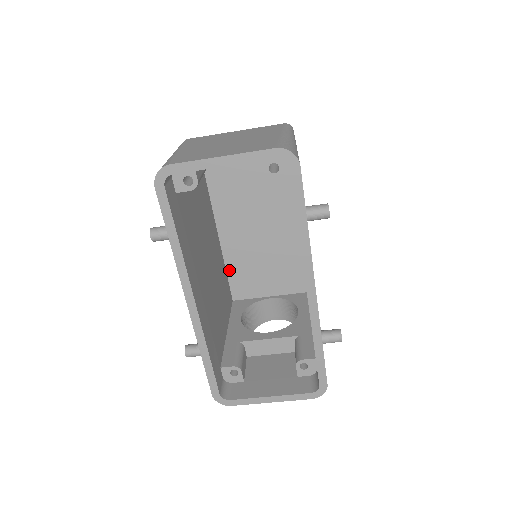
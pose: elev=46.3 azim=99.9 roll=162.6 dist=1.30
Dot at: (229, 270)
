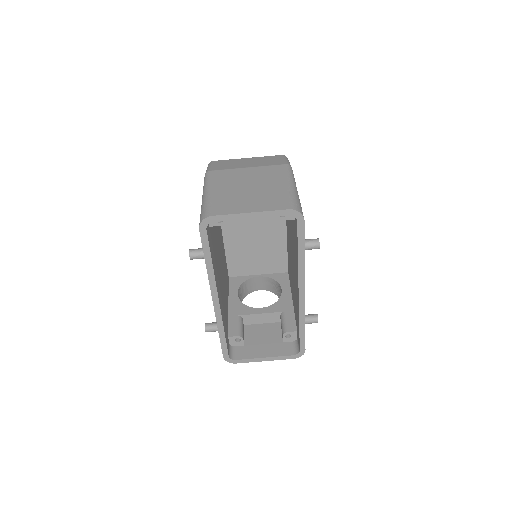
Dot at: (228, 256)
